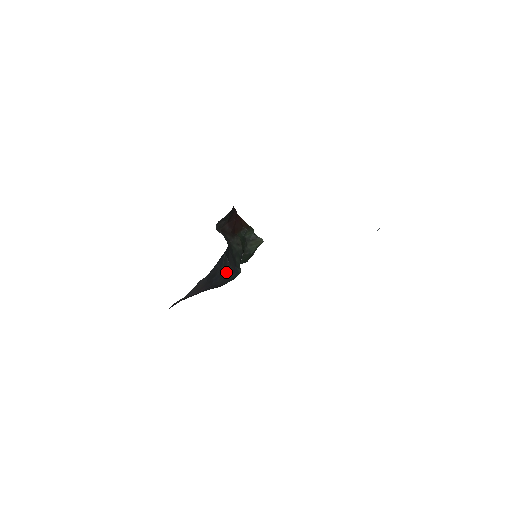
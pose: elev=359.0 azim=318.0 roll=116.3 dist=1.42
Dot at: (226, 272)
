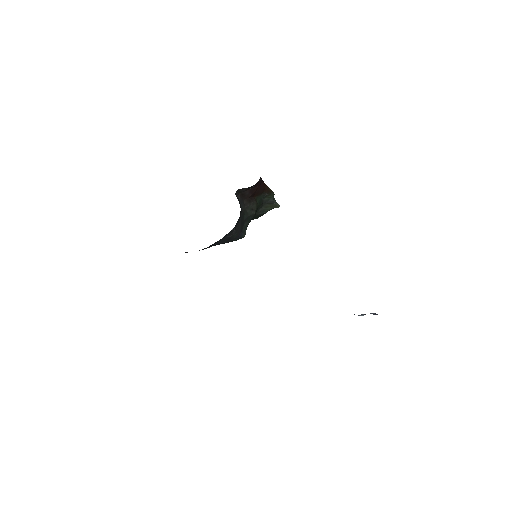
Dot at: (229, 238)
